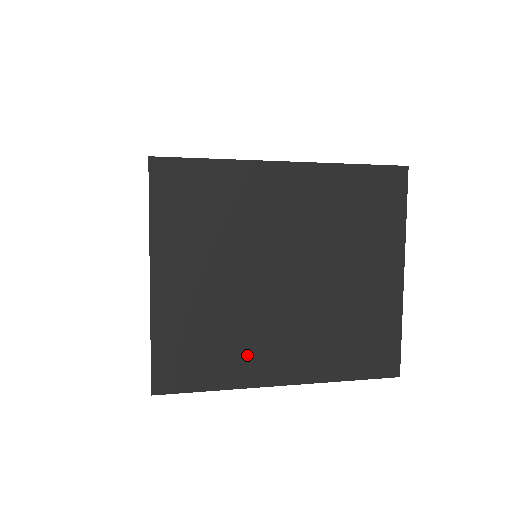
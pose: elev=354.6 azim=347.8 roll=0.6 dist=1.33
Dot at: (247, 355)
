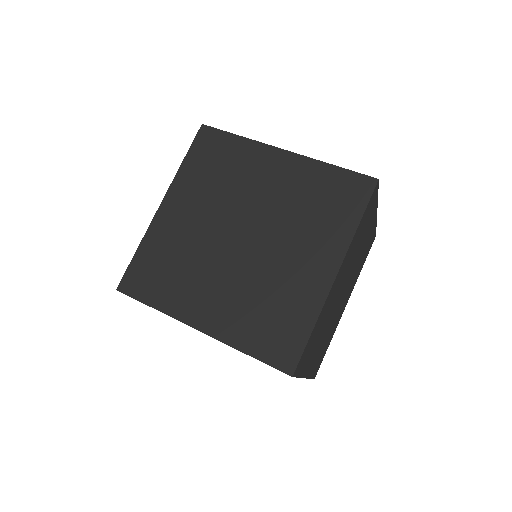
Dot at: occluded
